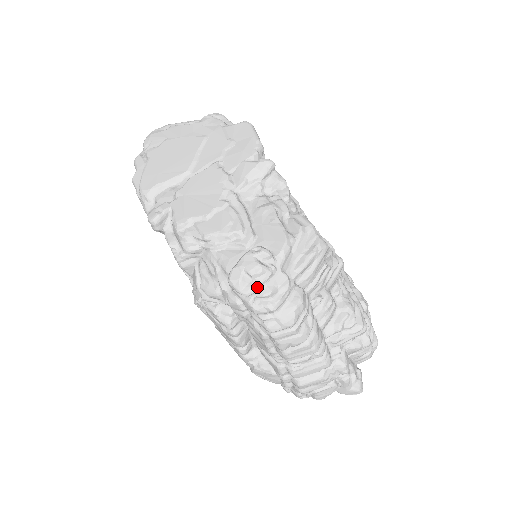
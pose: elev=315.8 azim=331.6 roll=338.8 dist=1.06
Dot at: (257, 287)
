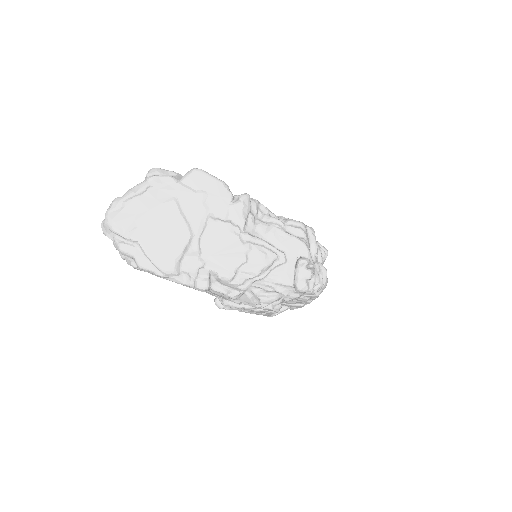
Dot at: (315, 282)
